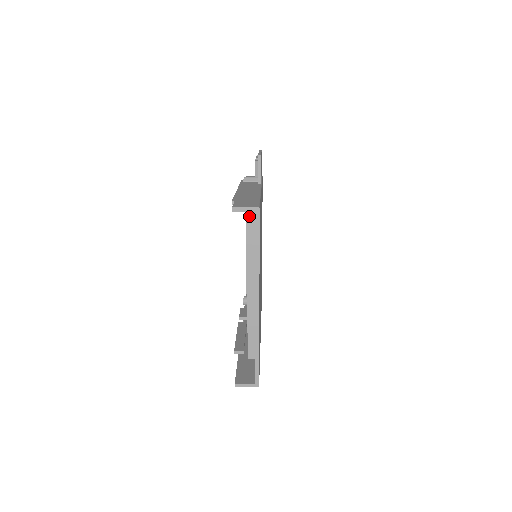
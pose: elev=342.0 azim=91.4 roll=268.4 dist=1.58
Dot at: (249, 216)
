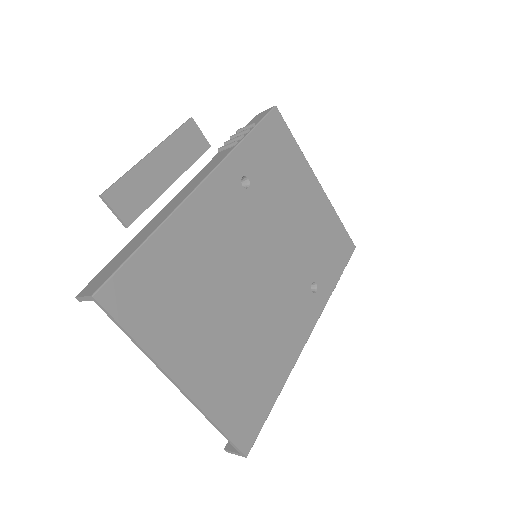
Dot at: occluded
